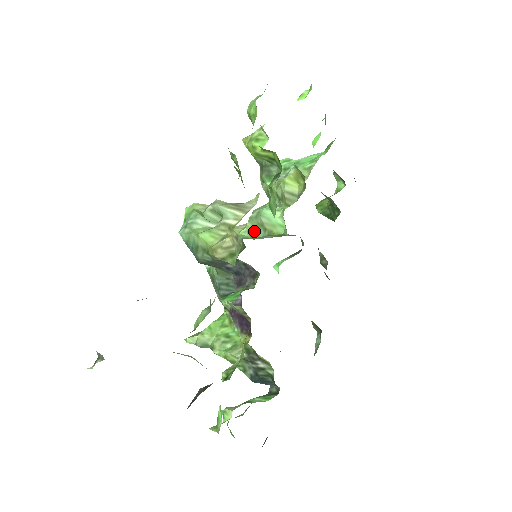
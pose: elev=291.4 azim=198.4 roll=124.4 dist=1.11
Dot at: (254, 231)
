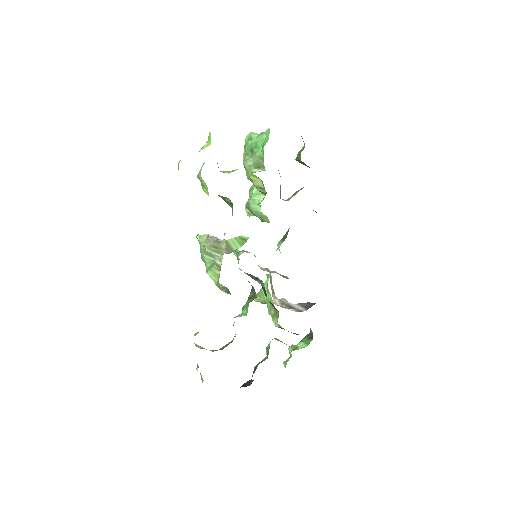
Dot at: (255, 215)
